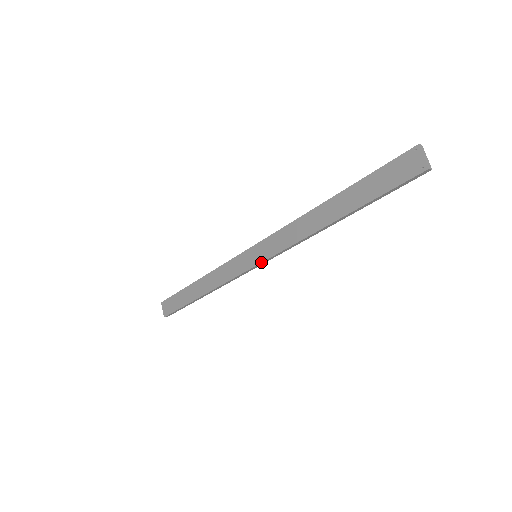
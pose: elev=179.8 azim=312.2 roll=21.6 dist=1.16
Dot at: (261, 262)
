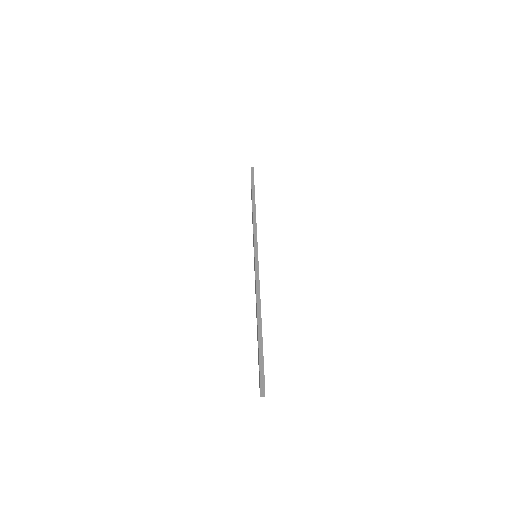
Dot at: occluded
